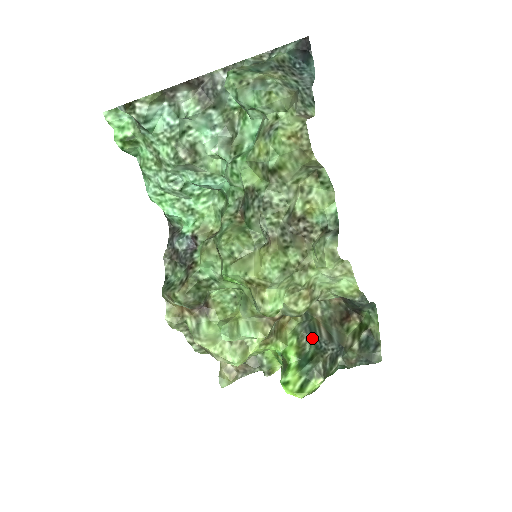
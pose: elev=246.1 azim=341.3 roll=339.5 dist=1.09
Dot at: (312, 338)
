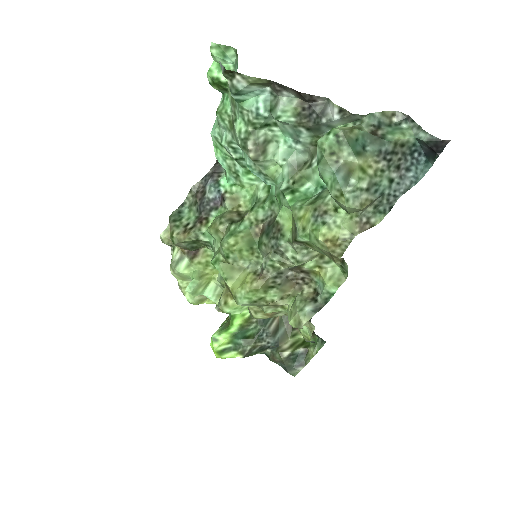
Dot at: (261, 323)
